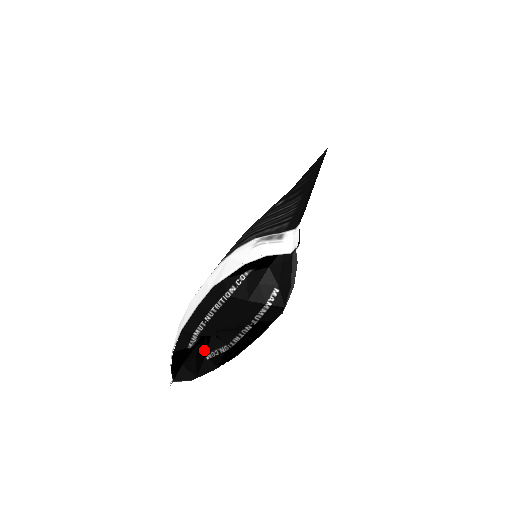
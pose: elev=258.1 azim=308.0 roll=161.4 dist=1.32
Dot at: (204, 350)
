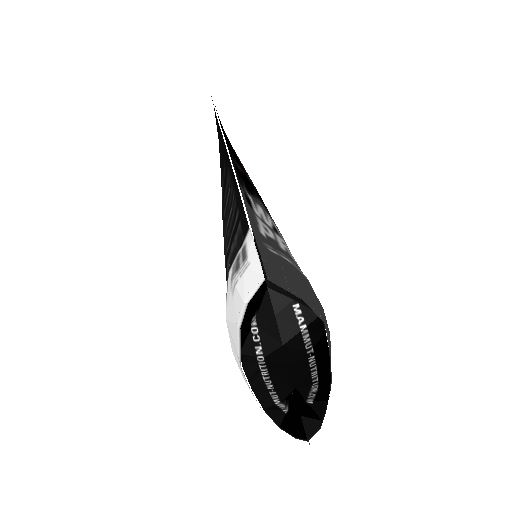
Dot at: (301, 397)
